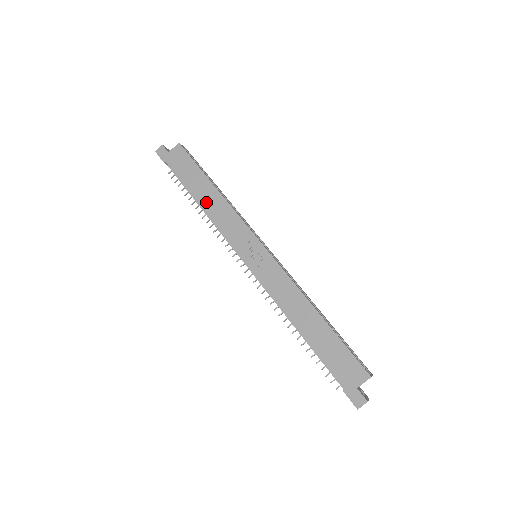
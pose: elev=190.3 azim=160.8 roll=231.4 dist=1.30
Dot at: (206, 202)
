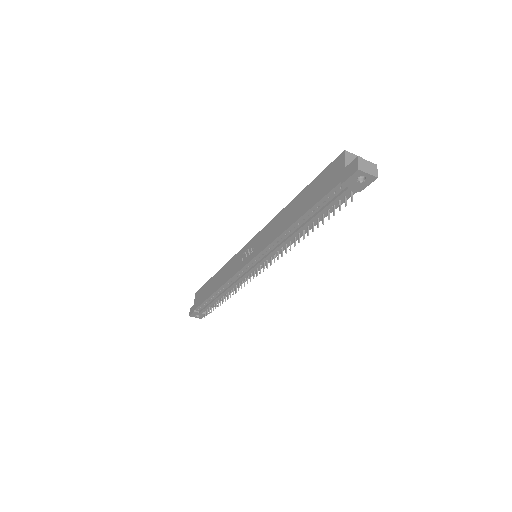
Dot at: (217, 285)
